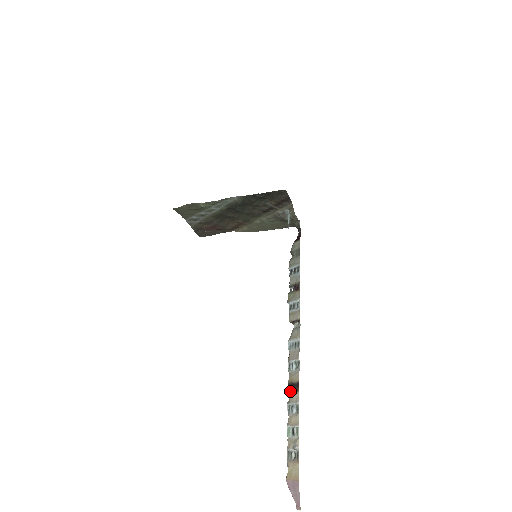
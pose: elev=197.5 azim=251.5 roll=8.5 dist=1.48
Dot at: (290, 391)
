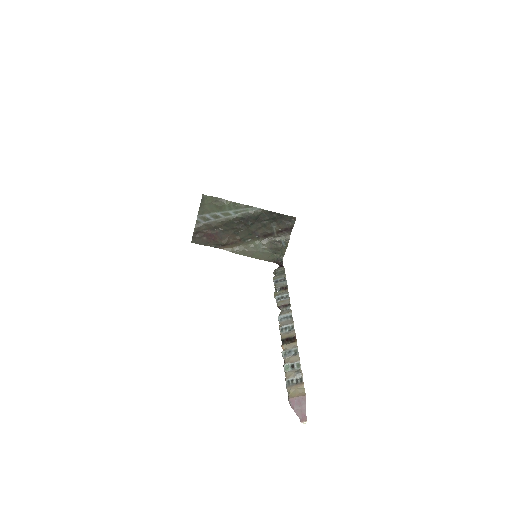
Dot at: (285, 343)
